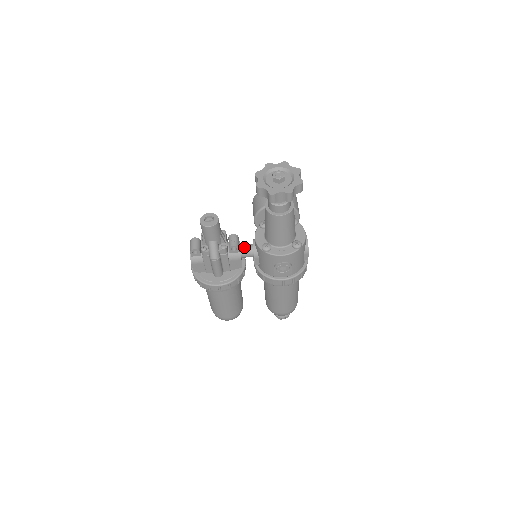
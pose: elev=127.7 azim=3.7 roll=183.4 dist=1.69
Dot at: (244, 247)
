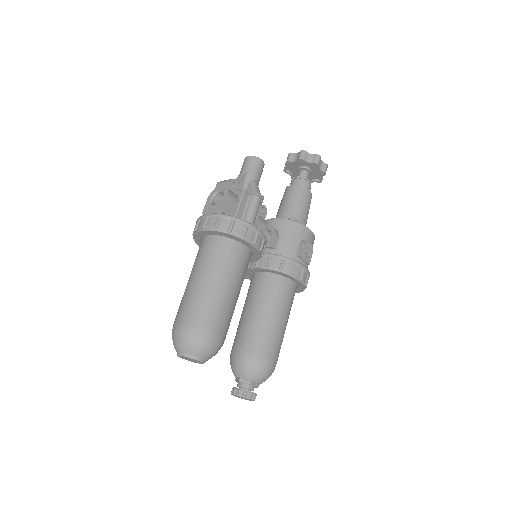
Dot at: occluded
